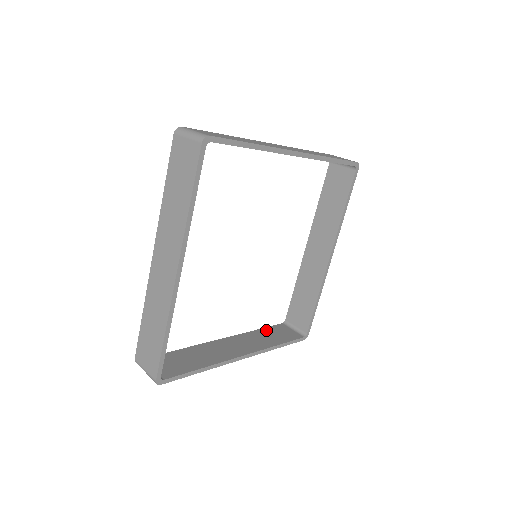
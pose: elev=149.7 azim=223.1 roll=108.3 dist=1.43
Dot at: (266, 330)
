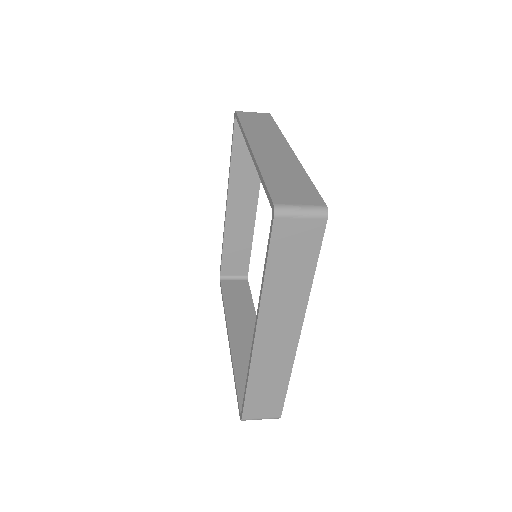
Dot at: (227, 298)
